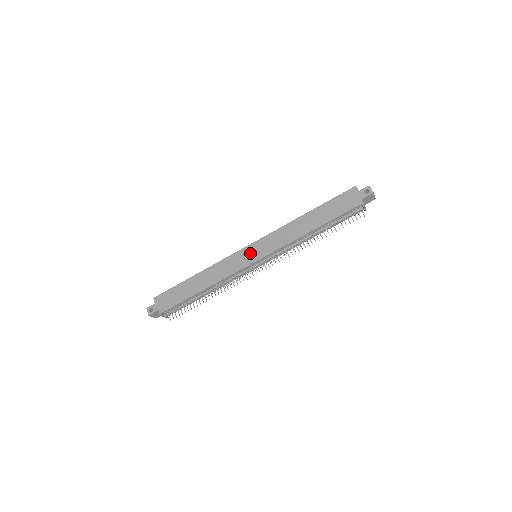
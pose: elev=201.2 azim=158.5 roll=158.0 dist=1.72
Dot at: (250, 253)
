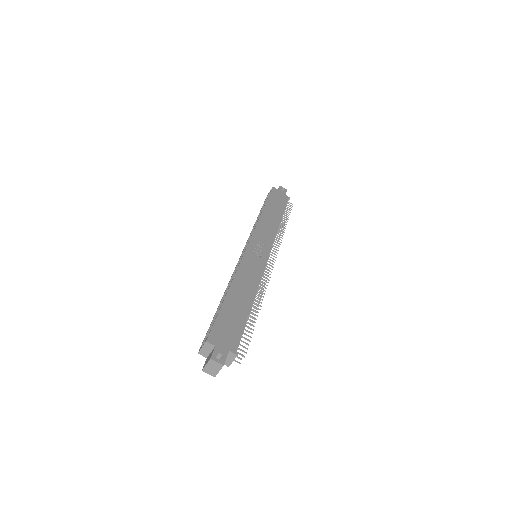
Dot at: (256, 251)
